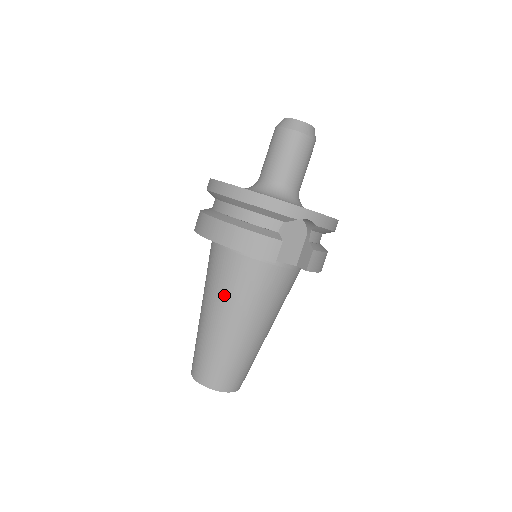
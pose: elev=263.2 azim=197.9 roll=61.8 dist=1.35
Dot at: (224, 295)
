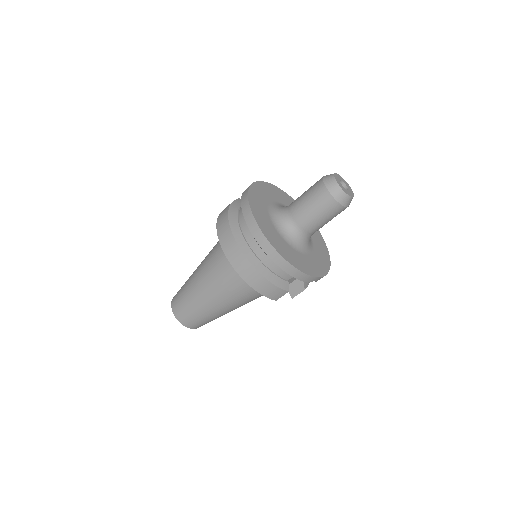
Dot at: (224, 291)
